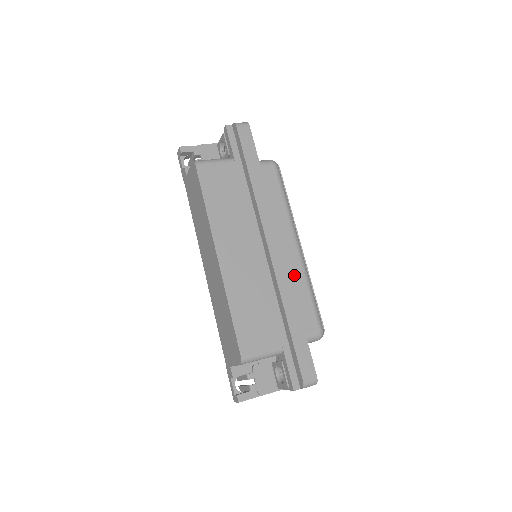
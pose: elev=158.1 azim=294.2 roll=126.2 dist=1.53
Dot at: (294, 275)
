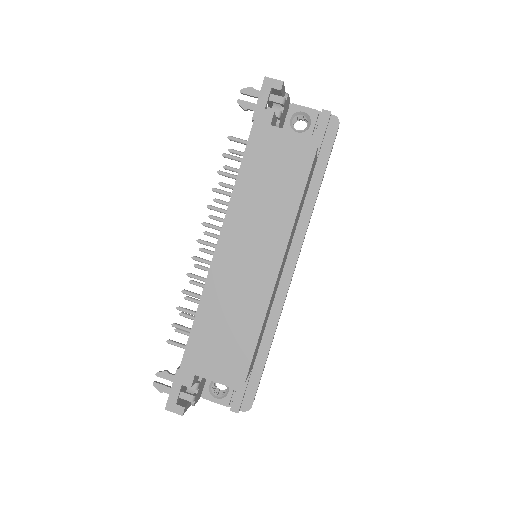
Dot at: occluded
